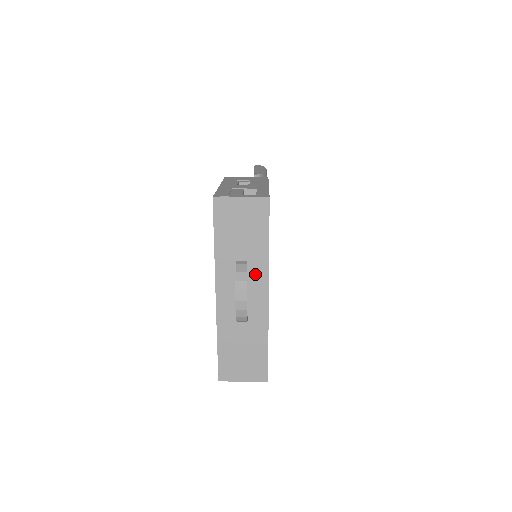
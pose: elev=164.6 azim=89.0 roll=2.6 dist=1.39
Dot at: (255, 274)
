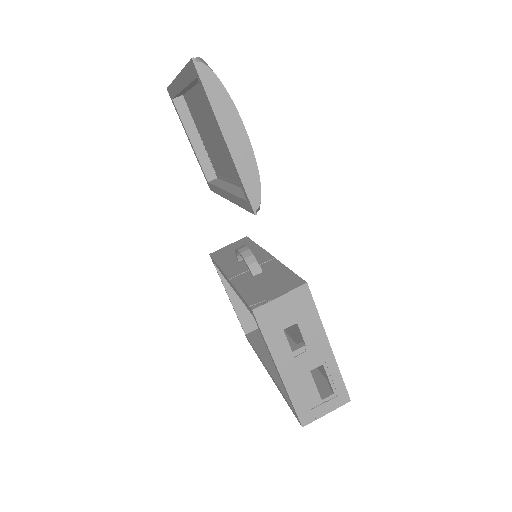
Dot at: occluded
